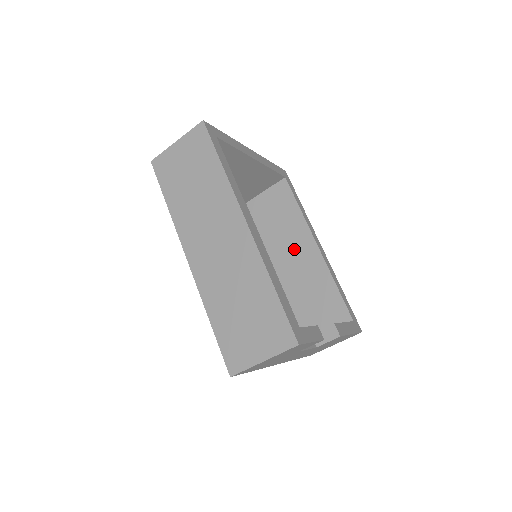
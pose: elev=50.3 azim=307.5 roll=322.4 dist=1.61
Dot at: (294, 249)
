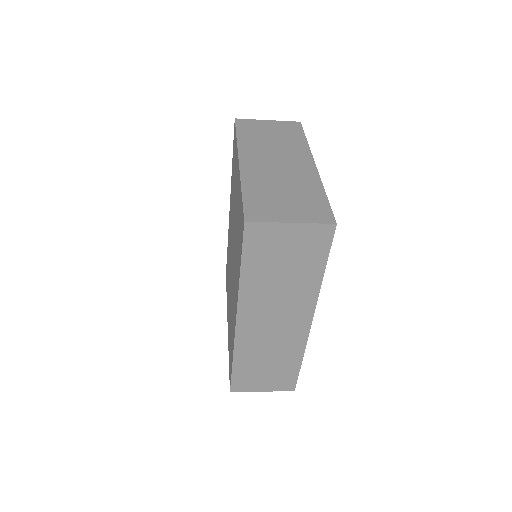
Dot at: occluded
